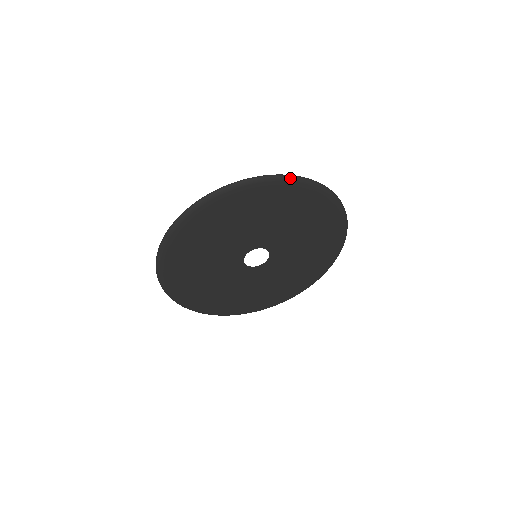
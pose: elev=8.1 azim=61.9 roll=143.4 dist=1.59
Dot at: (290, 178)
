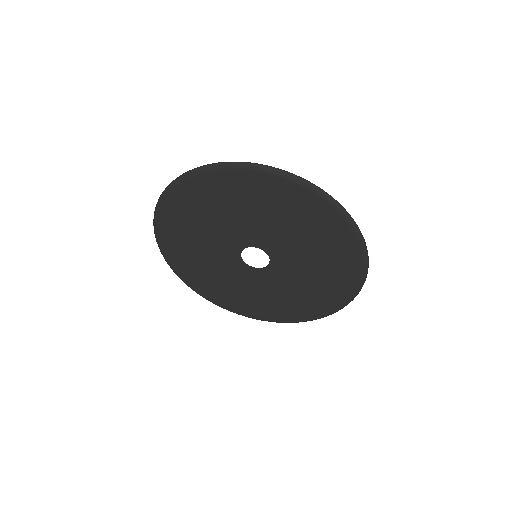
Dot at: (203, 169)
